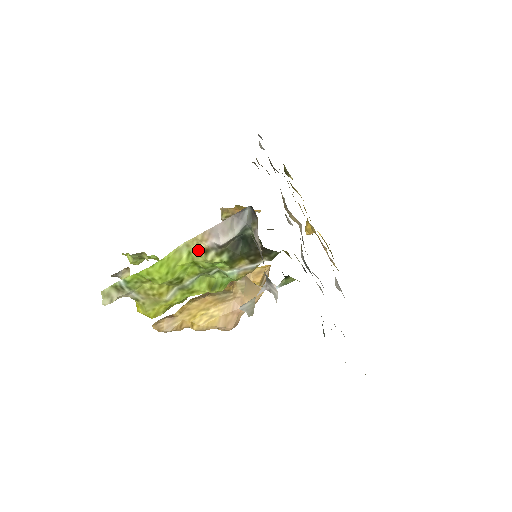
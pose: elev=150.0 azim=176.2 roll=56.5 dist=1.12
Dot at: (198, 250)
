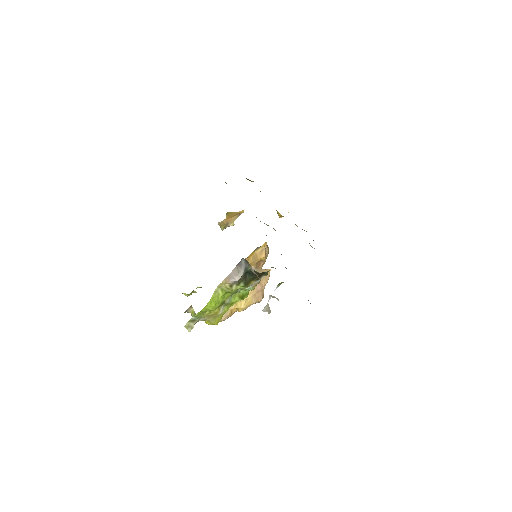
Dot at: (226, 287)
